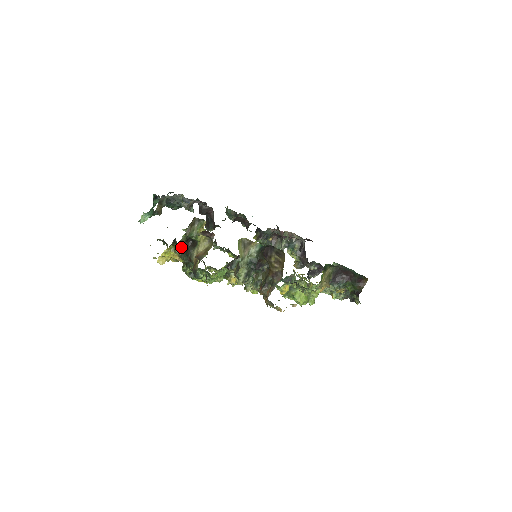
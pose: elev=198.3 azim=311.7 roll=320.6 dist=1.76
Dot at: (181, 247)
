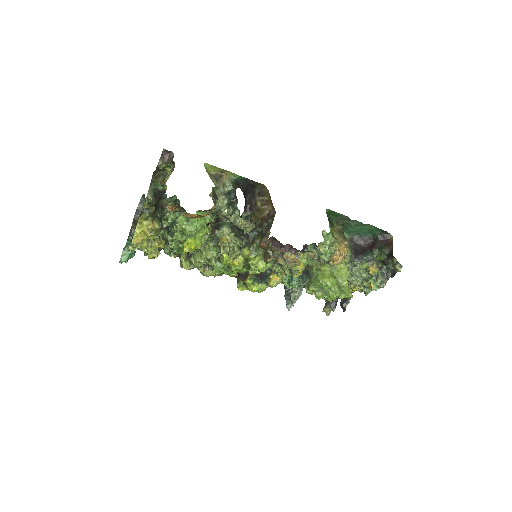
Dot at: (150, 203)
